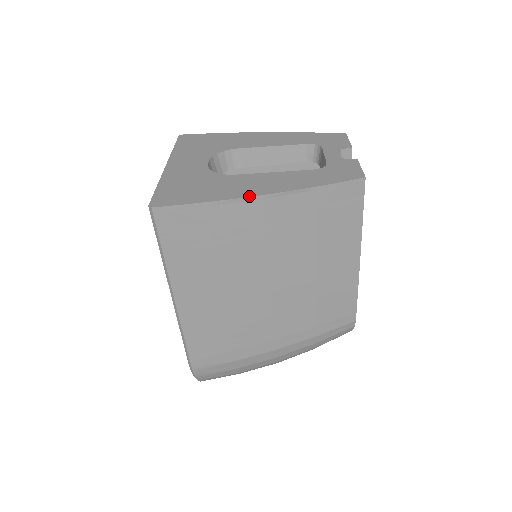
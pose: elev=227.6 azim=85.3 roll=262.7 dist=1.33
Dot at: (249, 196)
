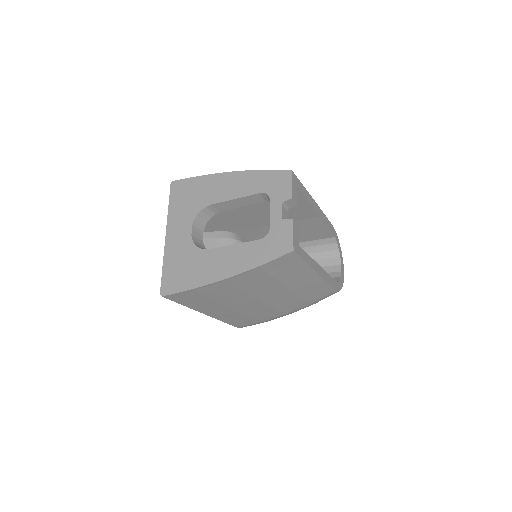
Dot at: (216, 281)
